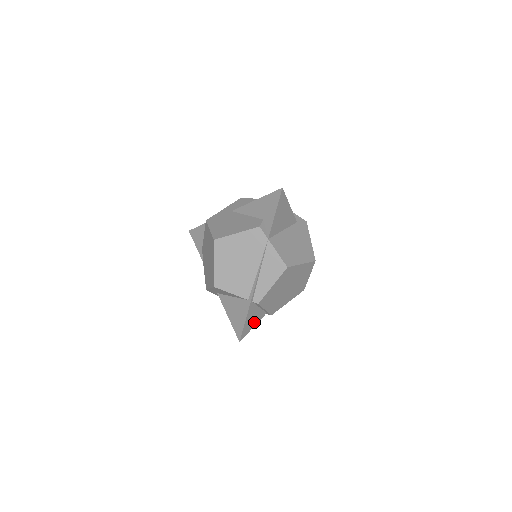
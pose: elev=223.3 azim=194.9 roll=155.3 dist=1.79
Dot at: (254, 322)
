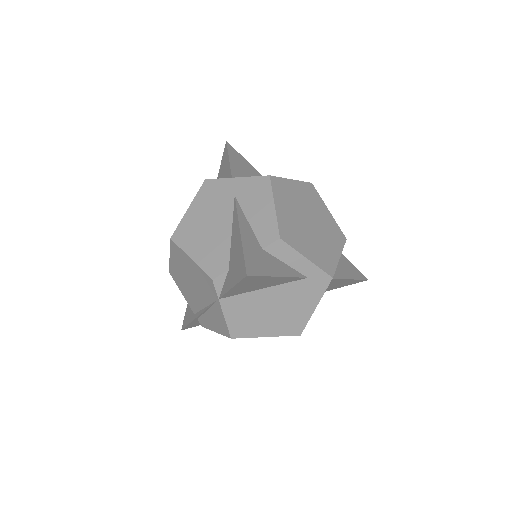
Dot at: occluded
